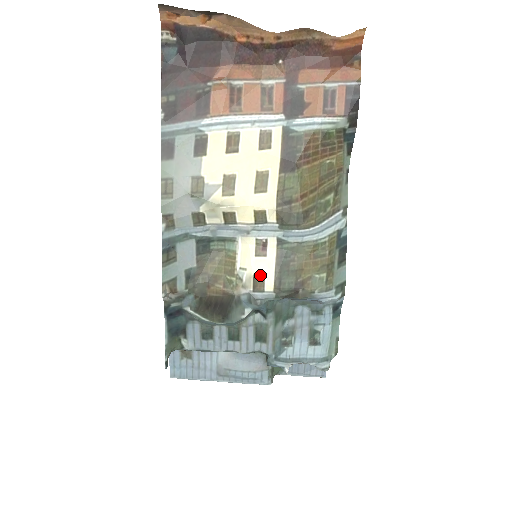
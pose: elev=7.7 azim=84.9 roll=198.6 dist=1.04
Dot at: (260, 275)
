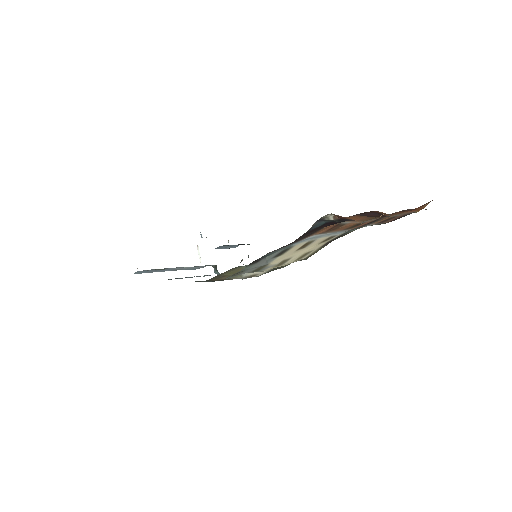
Dot at: (256, 274)
